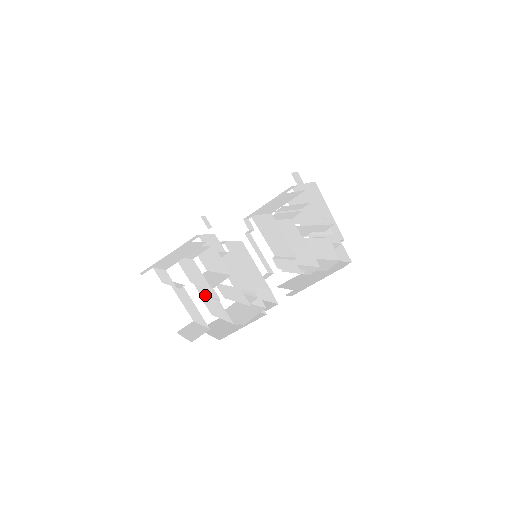
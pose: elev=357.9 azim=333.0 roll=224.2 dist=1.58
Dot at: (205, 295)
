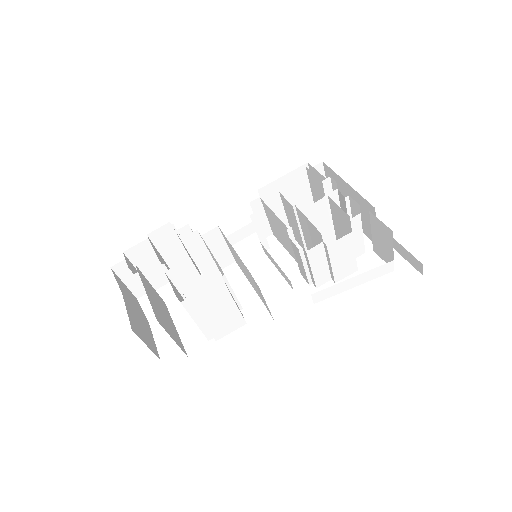
Dot at: occluded
